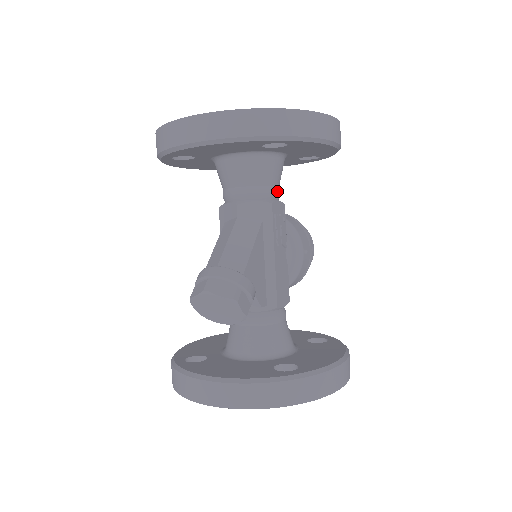
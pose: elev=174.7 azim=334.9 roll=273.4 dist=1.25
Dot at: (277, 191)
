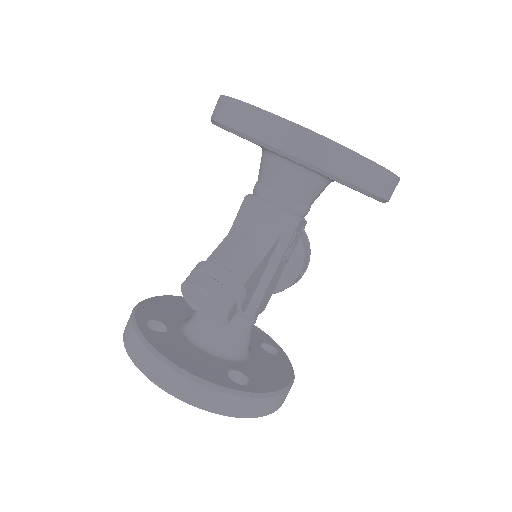
Dot at: (308, 211)
